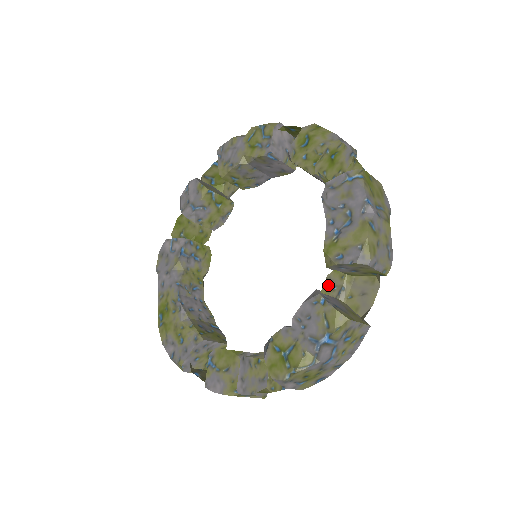
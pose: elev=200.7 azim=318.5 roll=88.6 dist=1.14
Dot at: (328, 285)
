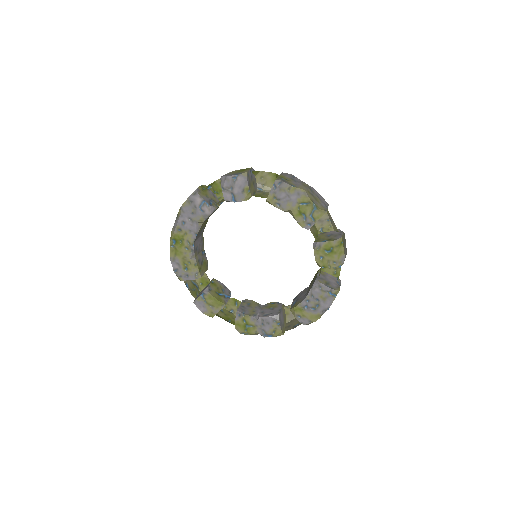
Dot at: occluded
